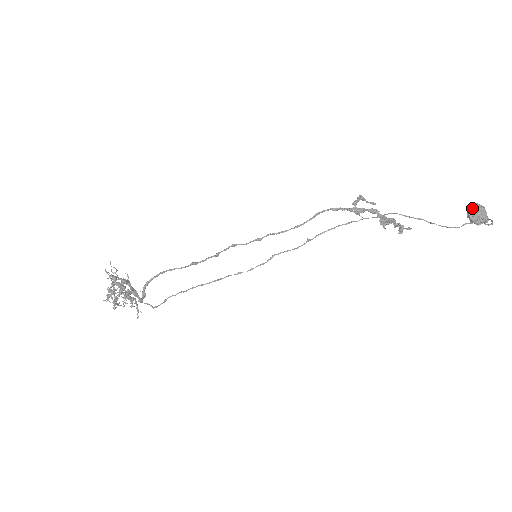
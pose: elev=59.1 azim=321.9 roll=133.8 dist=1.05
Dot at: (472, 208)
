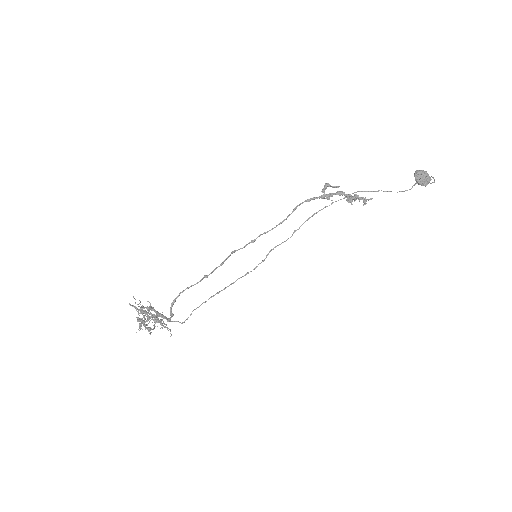
Dot at: (418, 175)
